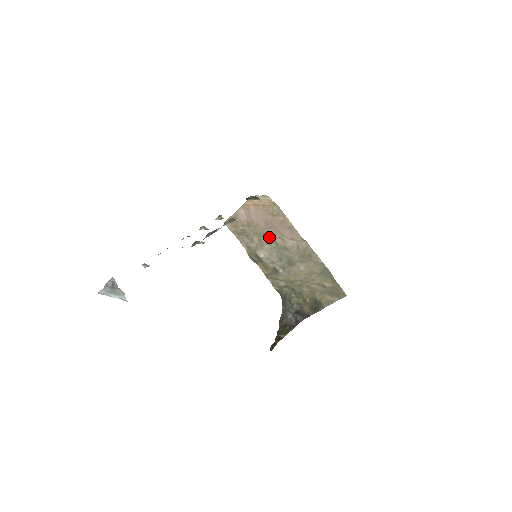
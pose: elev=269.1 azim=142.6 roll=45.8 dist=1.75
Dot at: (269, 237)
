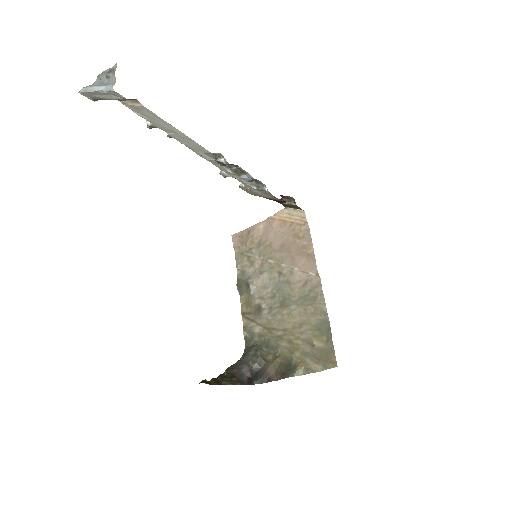
Dot at: (276, 264)
